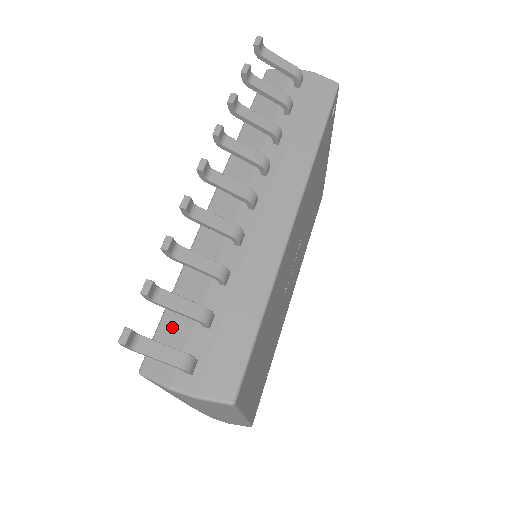
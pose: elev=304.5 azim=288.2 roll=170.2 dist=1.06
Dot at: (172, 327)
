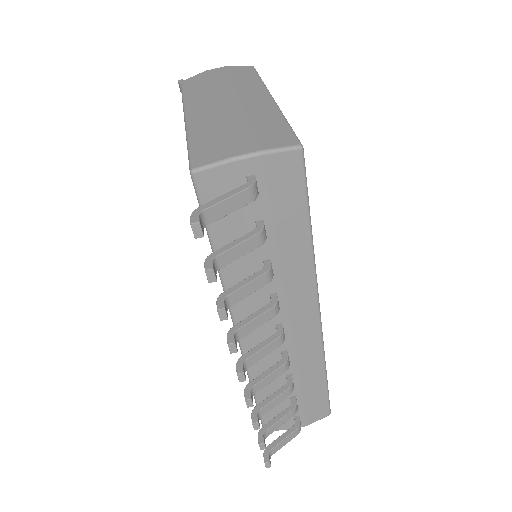
Dot at: (270, 411)
